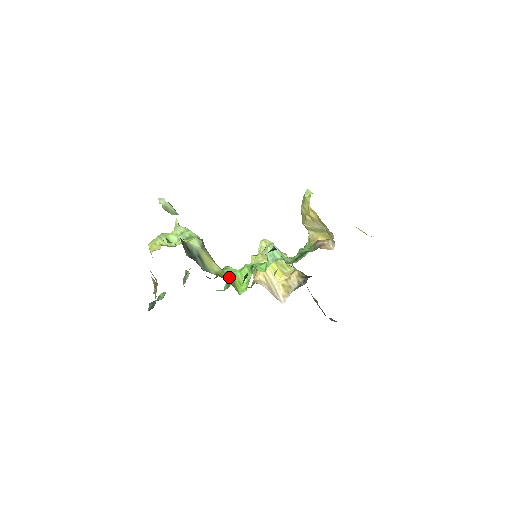
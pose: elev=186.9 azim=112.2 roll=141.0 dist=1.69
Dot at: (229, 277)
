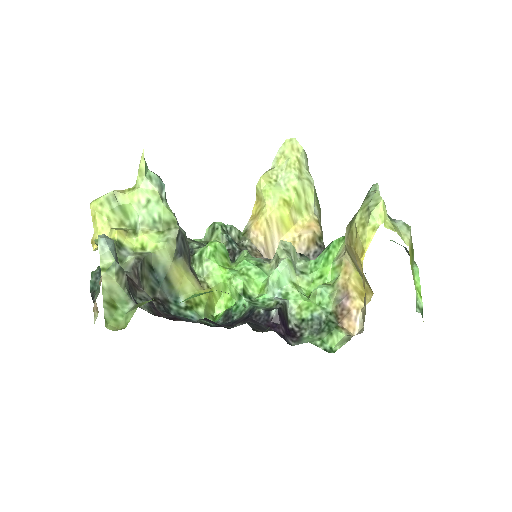
Dot at: (205, 299)
